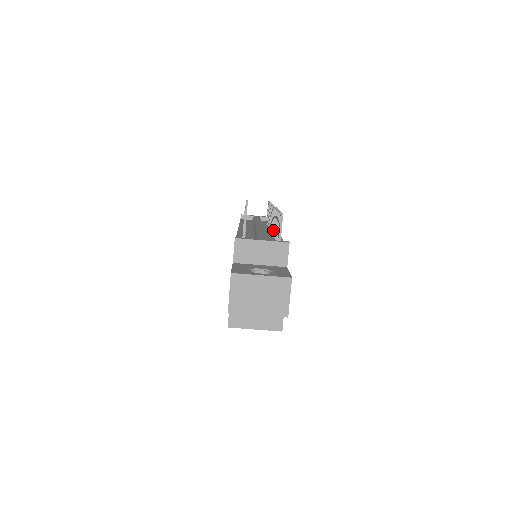
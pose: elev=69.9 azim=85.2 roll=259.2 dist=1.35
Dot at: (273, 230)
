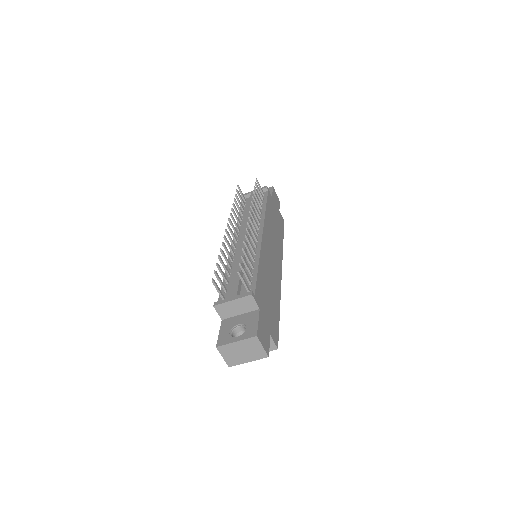
Dot at: occluded
